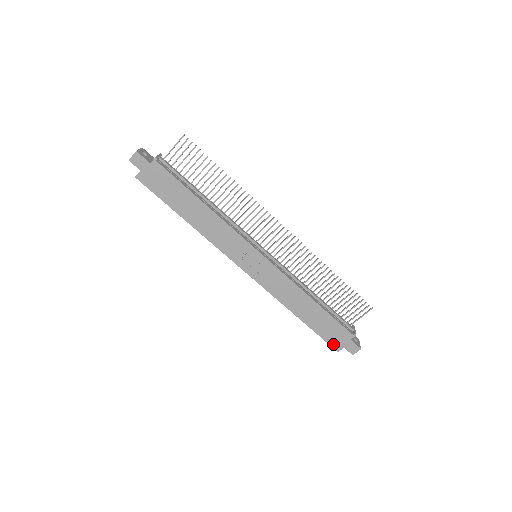
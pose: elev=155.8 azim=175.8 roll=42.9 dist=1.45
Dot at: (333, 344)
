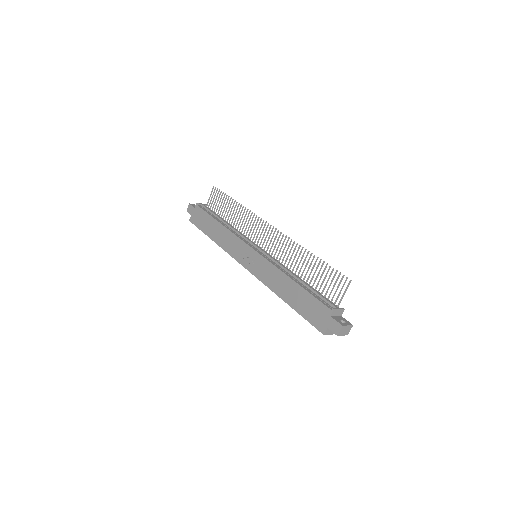
Dot at: (317, 326)
